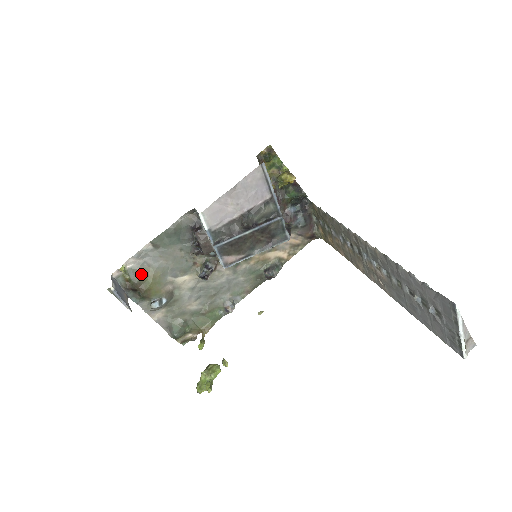
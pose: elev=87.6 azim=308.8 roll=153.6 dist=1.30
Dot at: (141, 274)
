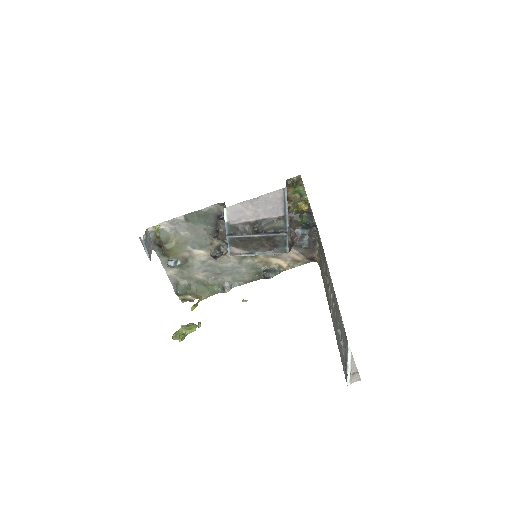
Dot at: (169, 236)
